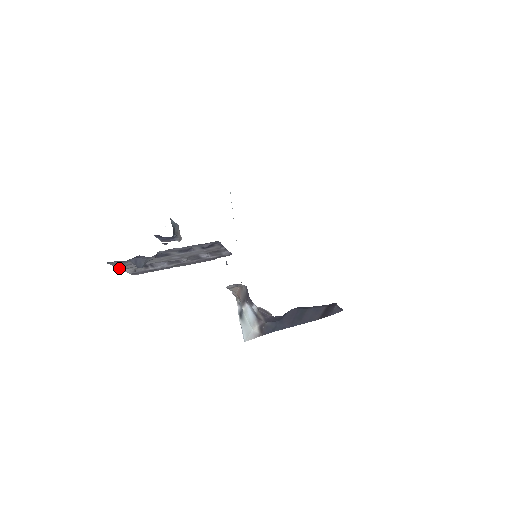
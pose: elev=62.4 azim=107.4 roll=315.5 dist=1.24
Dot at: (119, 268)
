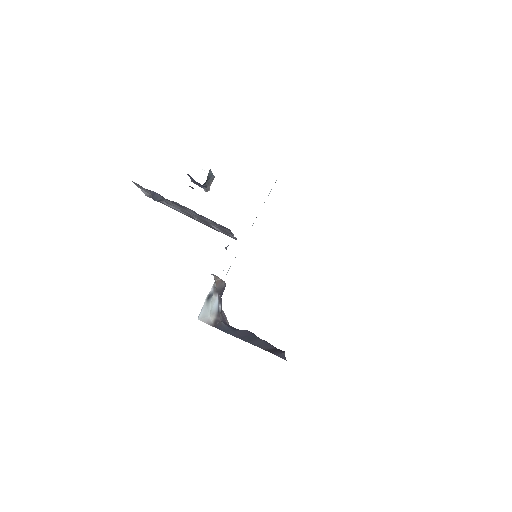
Dot at: (138, 187)
